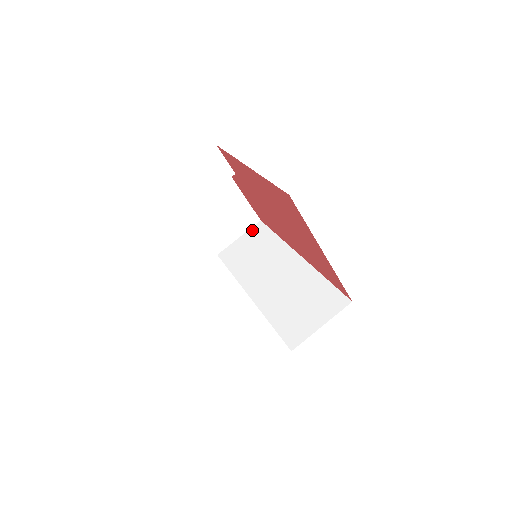
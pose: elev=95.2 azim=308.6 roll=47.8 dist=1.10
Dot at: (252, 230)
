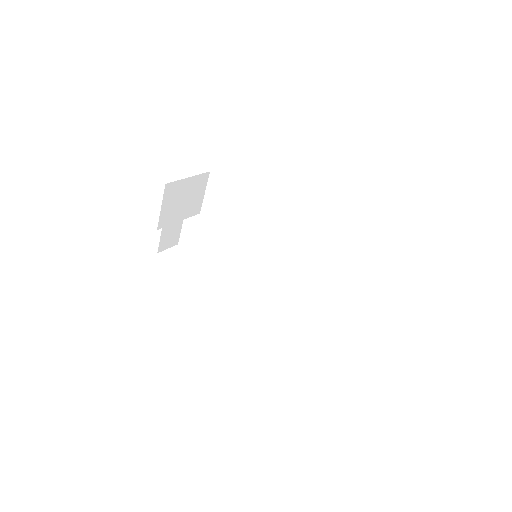
Dot at: (210, 184)
